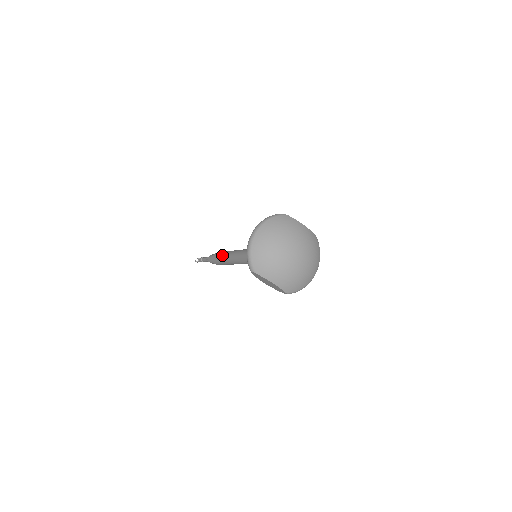
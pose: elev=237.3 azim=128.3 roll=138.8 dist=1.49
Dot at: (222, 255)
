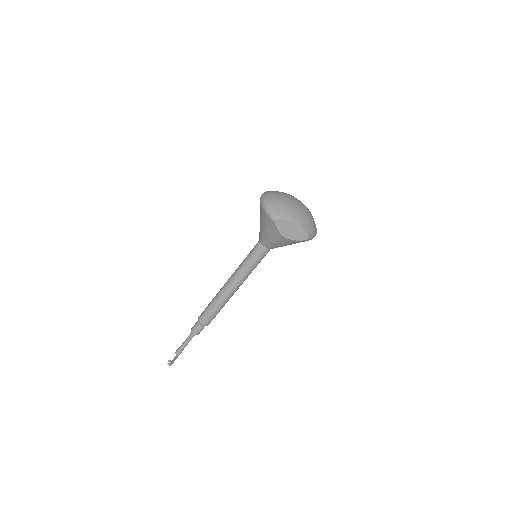
Dot at: (213, 300)
